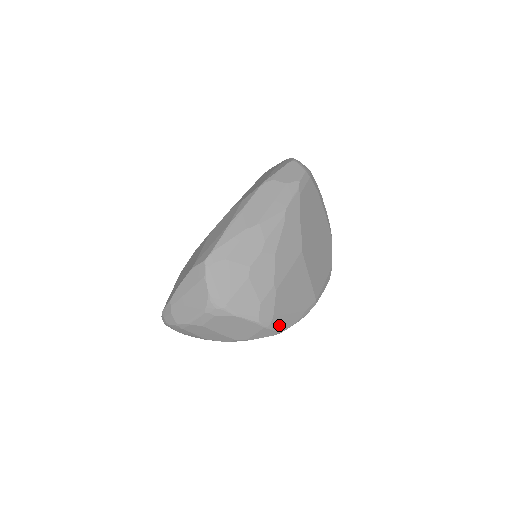
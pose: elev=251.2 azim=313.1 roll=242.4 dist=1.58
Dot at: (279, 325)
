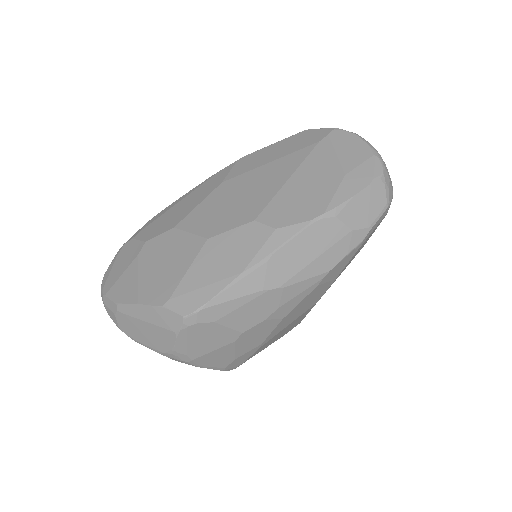
Dot at: occluded
